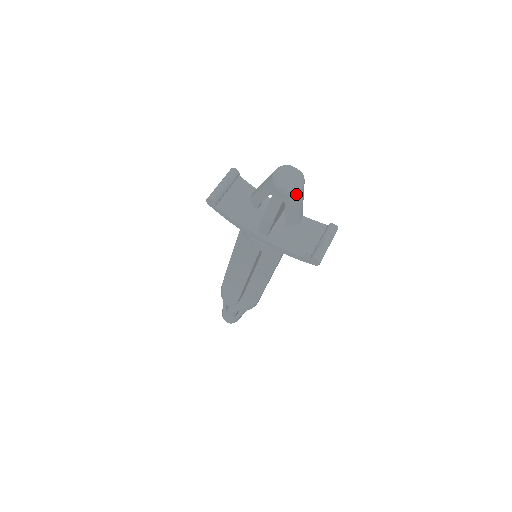
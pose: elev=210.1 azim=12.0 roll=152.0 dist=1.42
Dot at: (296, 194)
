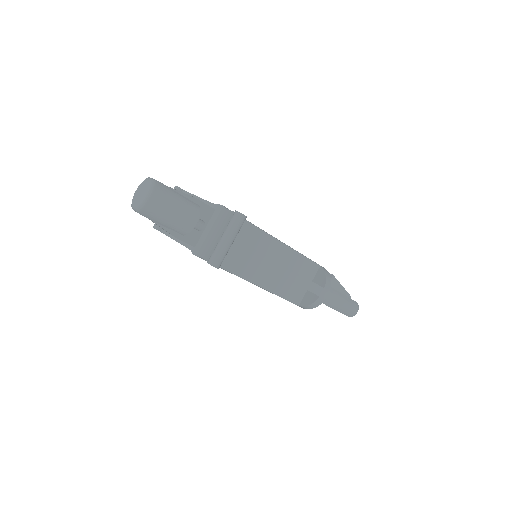
Dot at: (147, 208)
